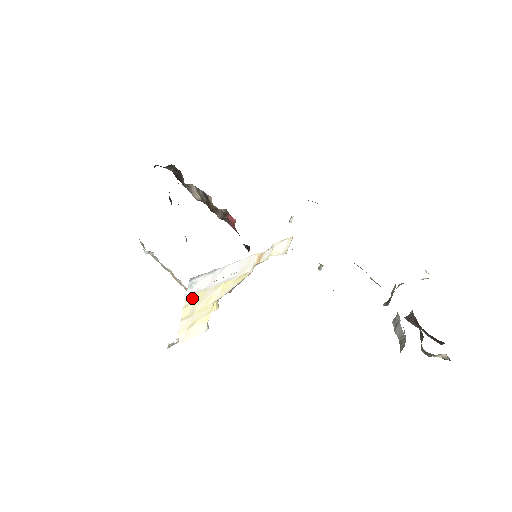
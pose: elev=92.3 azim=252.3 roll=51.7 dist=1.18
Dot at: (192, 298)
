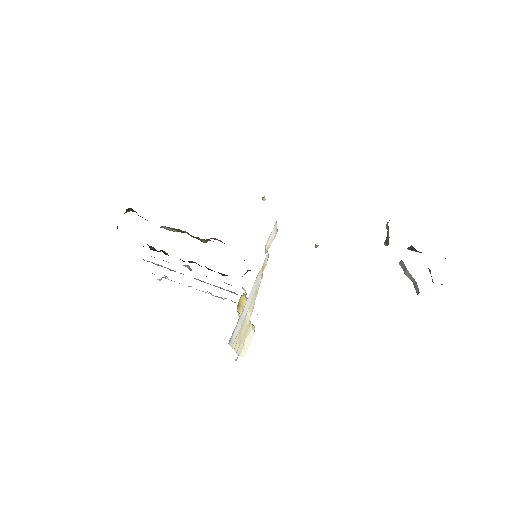
Dot at: (235, 341)
